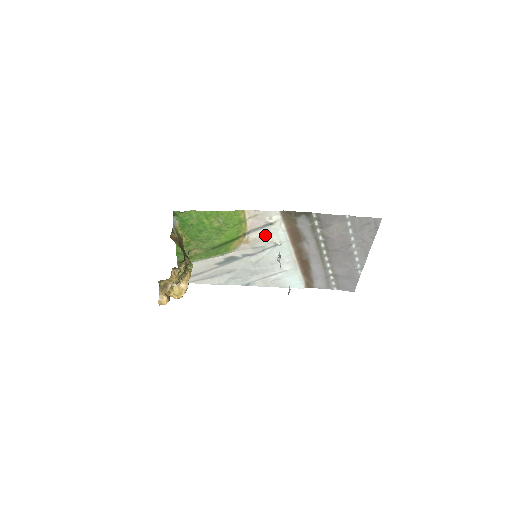
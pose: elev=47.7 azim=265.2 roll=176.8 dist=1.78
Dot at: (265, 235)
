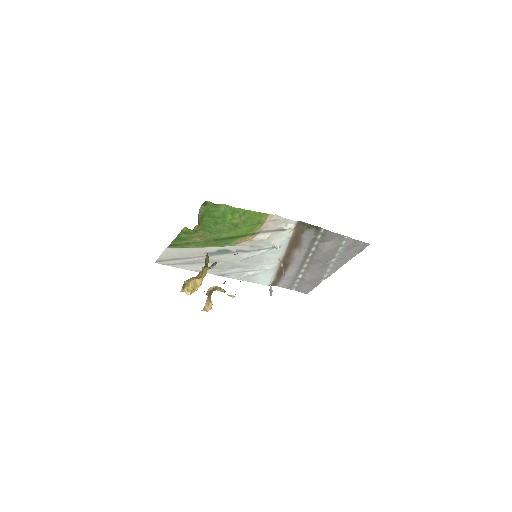
Dot at: (271, 238)
